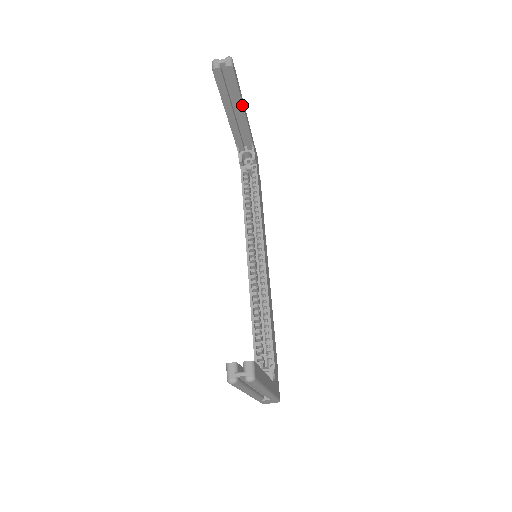
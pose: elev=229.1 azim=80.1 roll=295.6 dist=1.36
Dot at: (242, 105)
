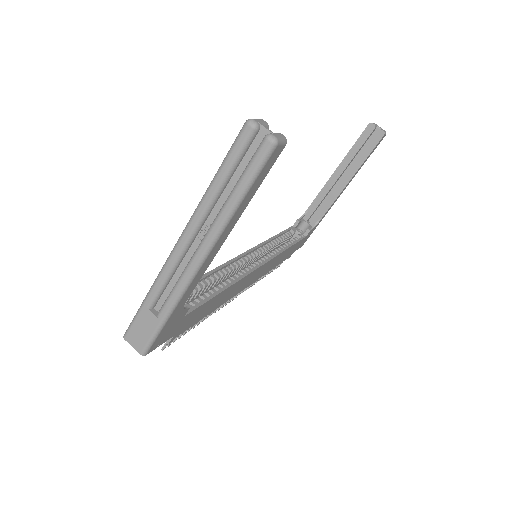
Dot at: (354, 174)
